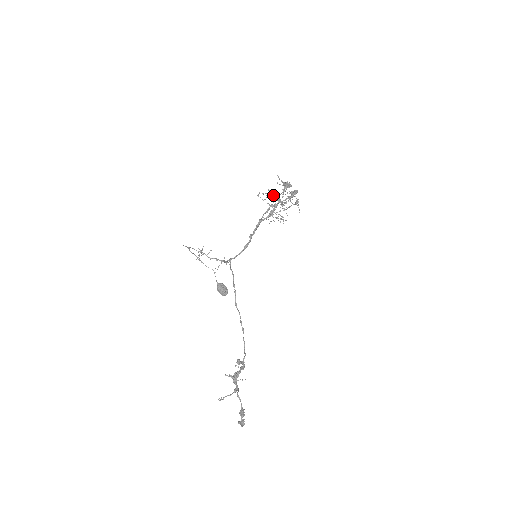
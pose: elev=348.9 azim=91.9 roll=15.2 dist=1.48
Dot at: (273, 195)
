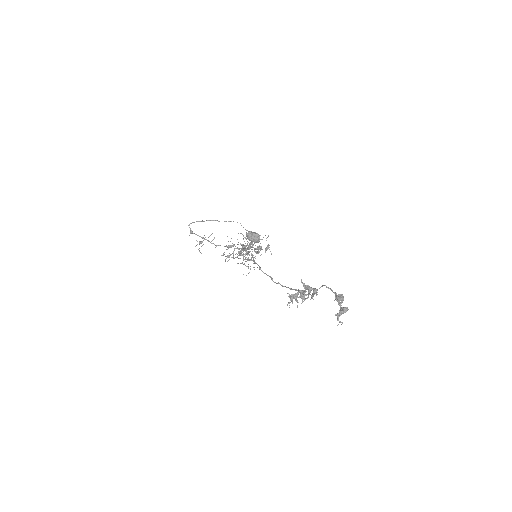
Dot at: (243, 245)
